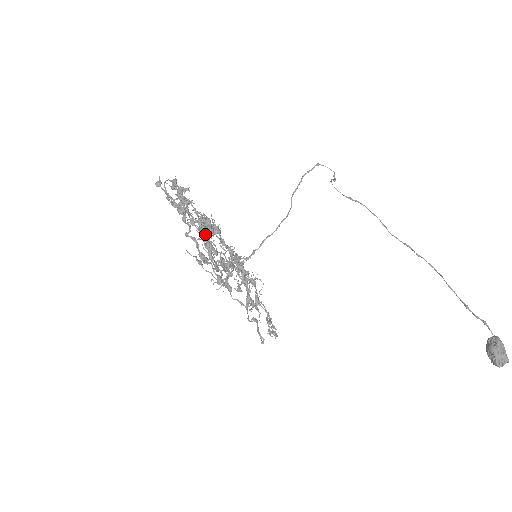
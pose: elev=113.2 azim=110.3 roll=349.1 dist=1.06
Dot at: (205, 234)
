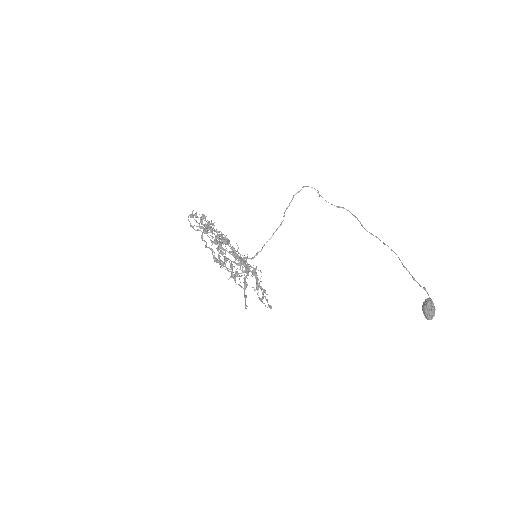
Dot at: occluded
